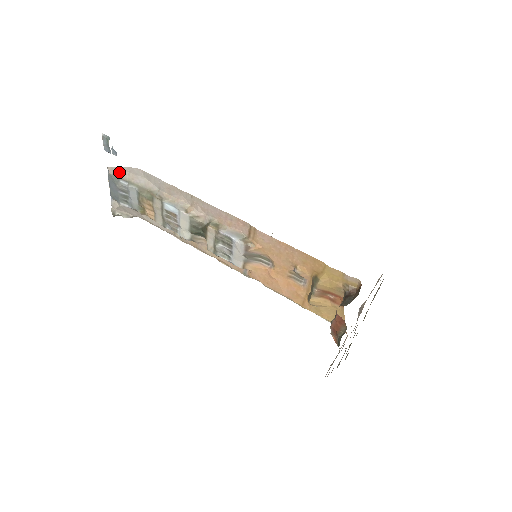
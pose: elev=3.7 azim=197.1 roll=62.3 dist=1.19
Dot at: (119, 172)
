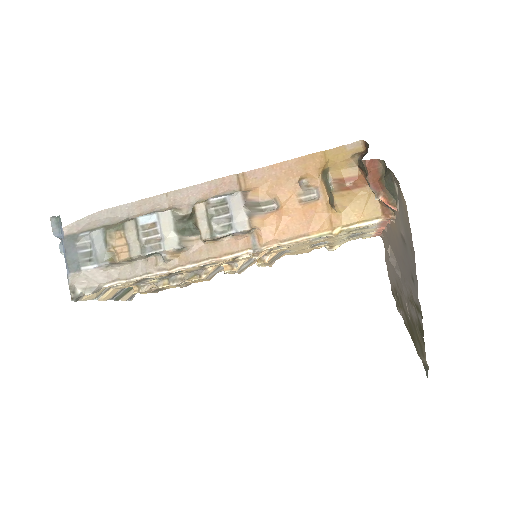
Dot at: (77, 227)
